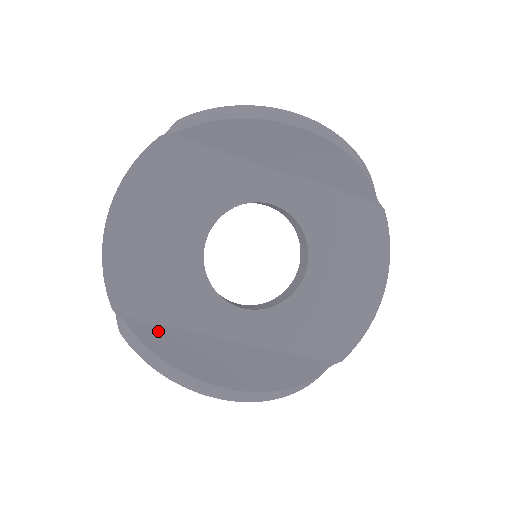
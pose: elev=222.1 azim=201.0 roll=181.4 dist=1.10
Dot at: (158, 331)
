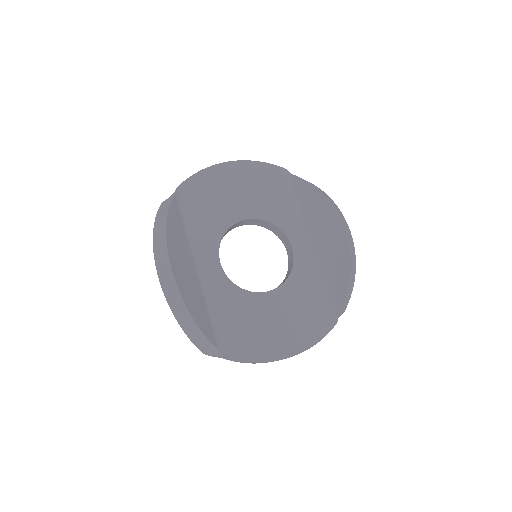
Dot at: (179, 217)
